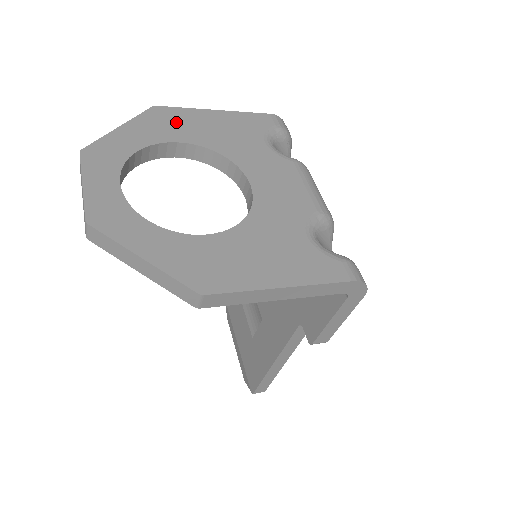
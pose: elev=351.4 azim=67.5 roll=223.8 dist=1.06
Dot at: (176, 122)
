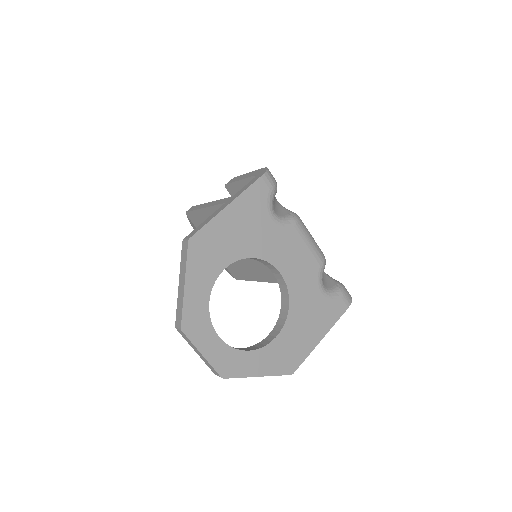
Dot at: (212, 247)
